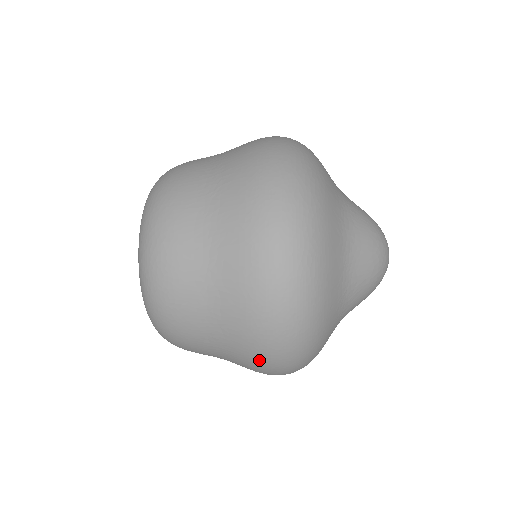
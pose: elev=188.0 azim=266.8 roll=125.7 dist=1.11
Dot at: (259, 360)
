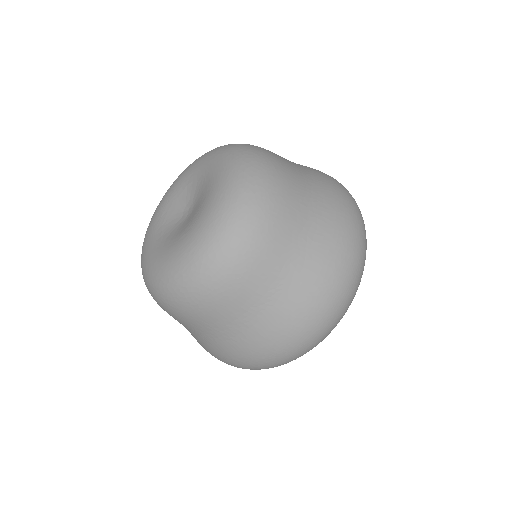
Dot at: (320, 301)
